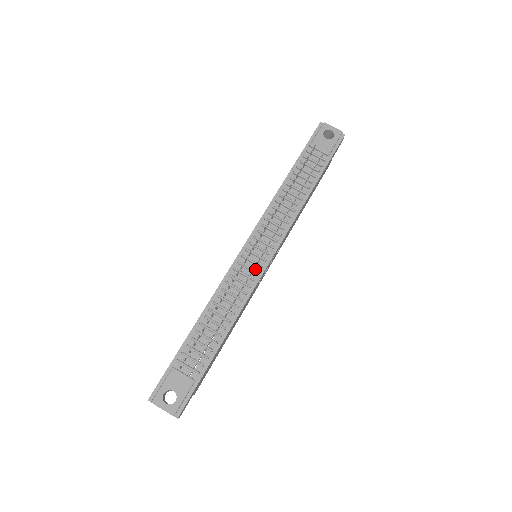
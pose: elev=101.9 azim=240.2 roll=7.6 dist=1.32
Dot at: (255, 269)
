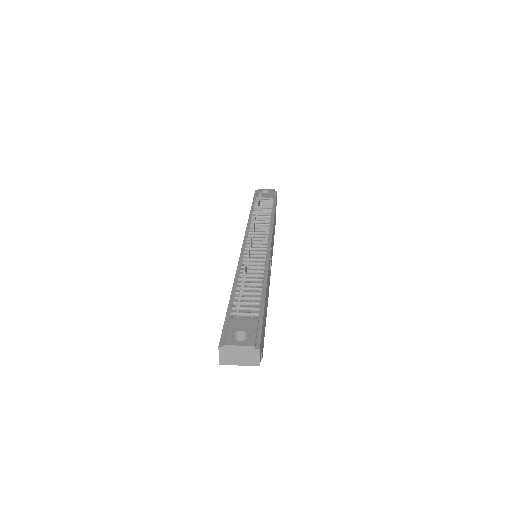
Dot at: (262, 252)
